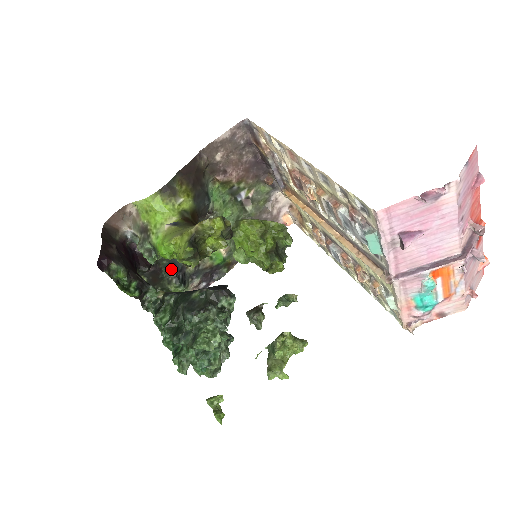
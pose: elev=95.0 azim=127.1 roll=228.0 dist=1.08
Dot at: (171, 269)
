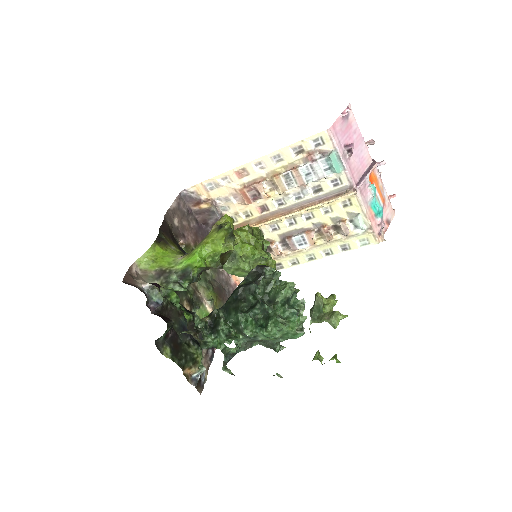
Dot at: (183, 333)
